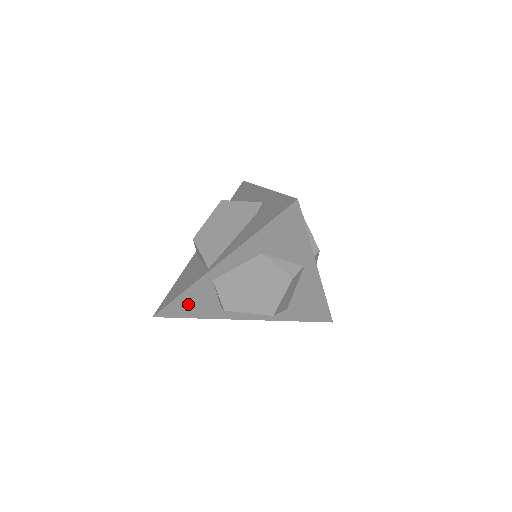
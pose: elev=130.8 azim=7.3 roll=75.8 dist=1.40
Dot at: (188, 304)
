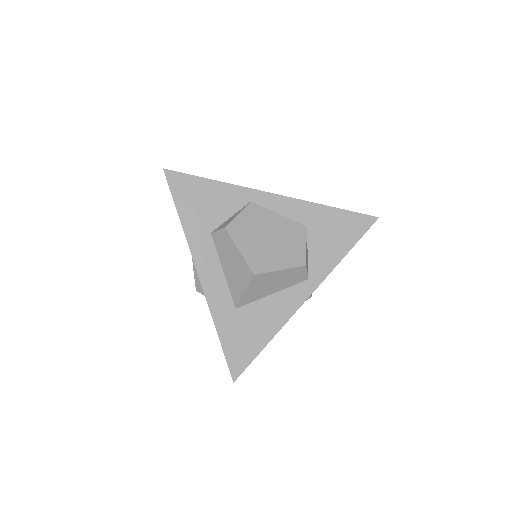
Dot at: (201, 196)
